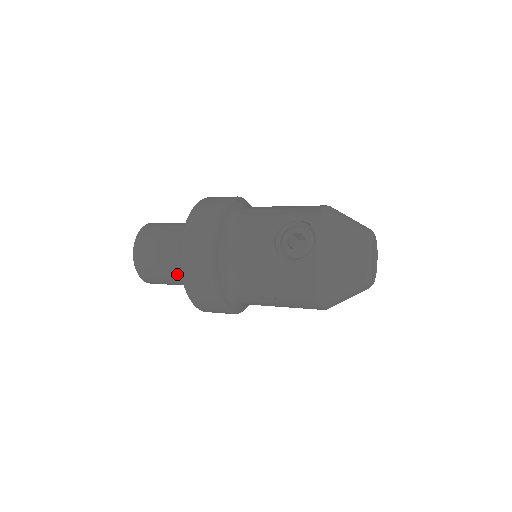
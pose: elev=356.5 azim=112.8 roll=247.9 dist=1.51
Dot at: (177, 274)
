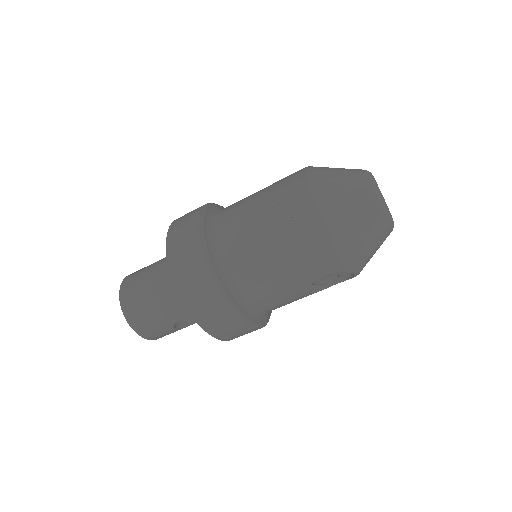
Dot at: (164, 263)
